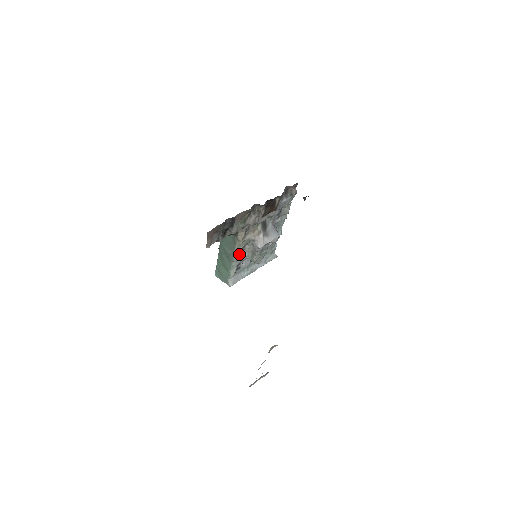
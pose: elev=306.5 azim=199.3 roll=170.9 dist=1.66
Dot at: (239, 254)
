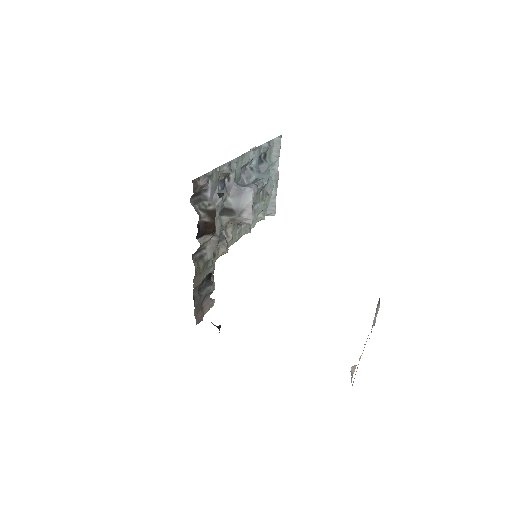
Dot at: (244, 228)
